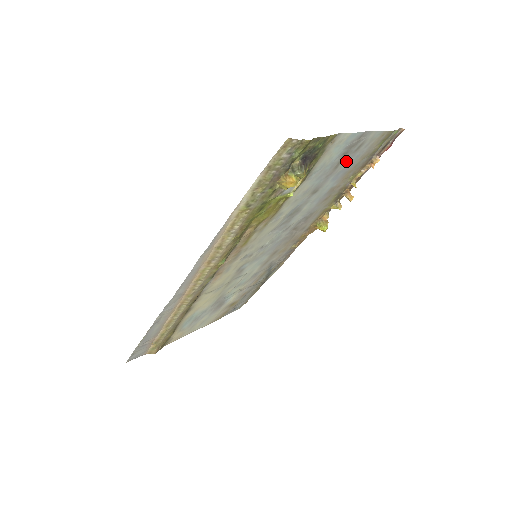
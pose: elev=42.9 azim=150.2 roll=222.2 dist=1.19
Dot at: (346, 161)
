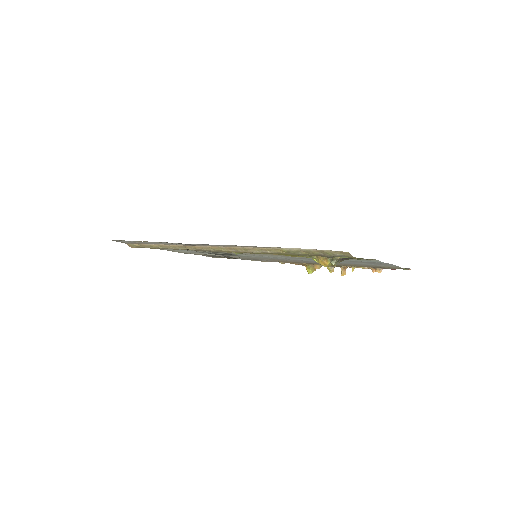
Dot at: (363, 263)
